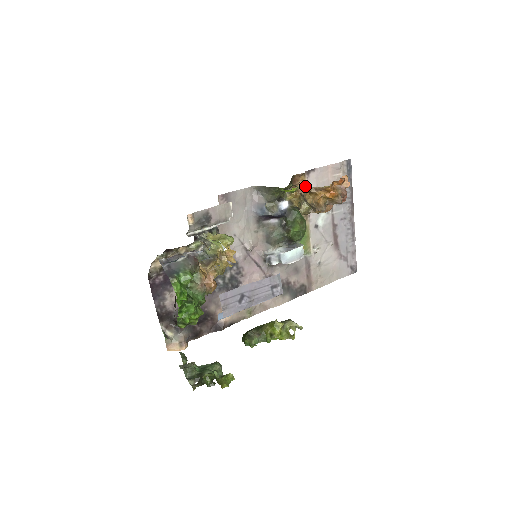
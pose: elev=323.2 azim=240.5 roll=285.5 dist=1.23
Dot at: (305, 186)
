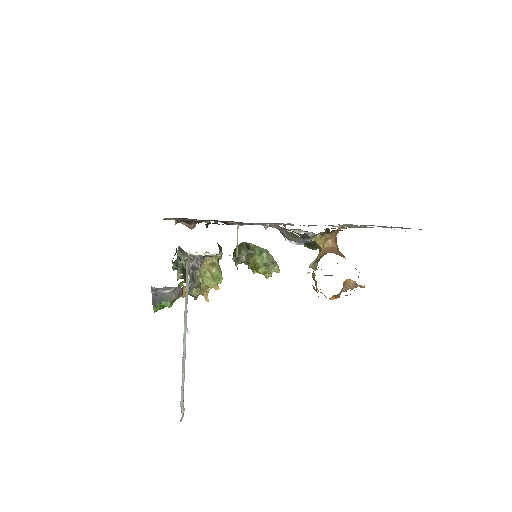
Dot at: occluded
